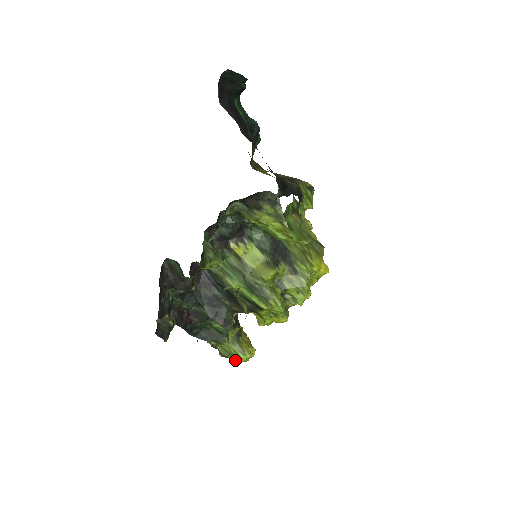
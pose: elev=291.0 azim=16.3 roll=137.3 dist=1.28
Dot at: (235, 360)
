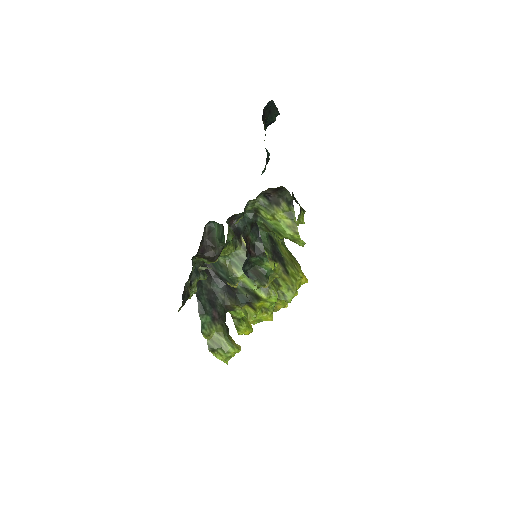
Dot at: (223, 354)
